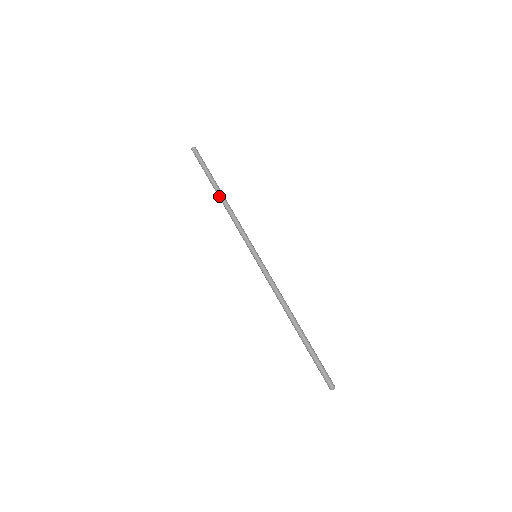
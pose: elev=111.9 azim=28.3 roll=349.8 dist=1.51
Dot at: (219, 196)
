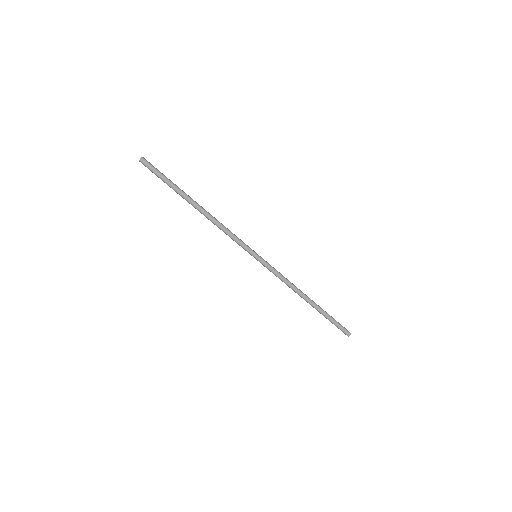
Dot at: occluded
